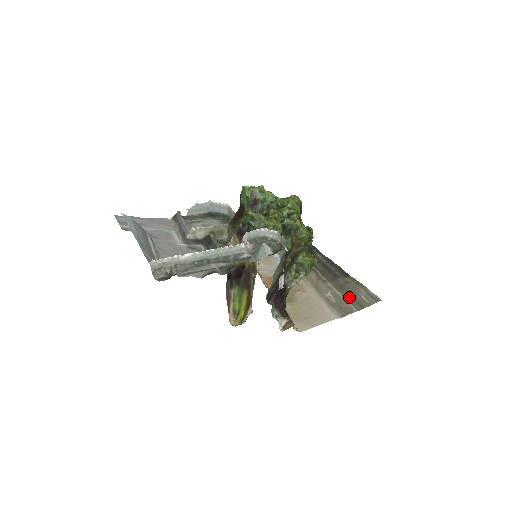
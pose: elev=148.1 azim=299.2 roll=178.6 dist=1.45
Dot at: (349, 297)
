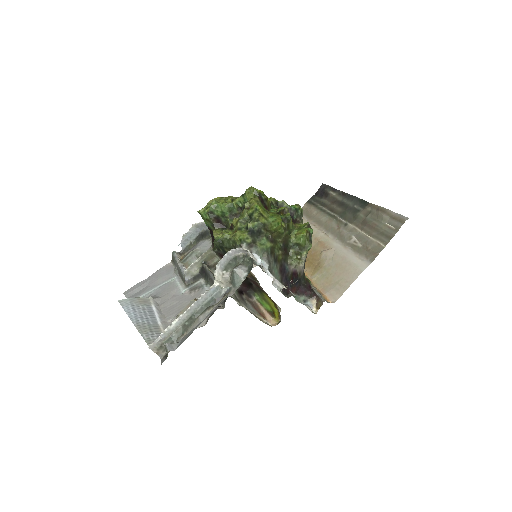
Dot at: (374, 232)
